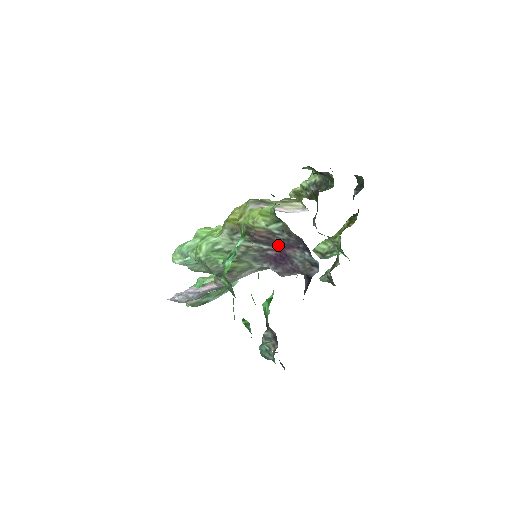
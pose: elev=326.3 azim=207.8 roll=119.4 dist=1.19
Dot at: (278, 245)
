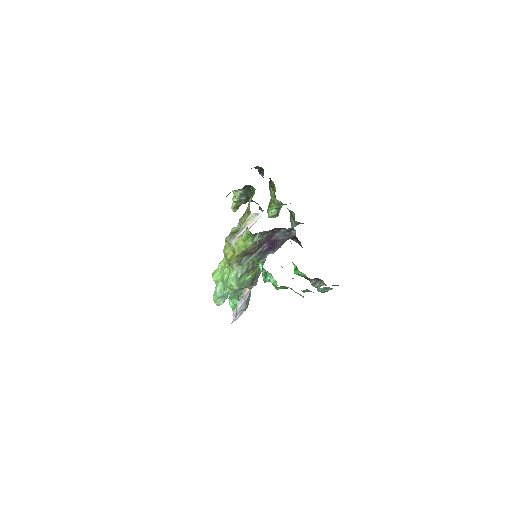
Dot at: (265, 242)
